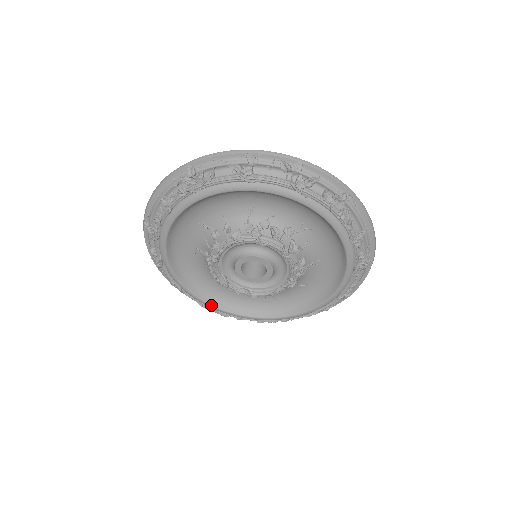
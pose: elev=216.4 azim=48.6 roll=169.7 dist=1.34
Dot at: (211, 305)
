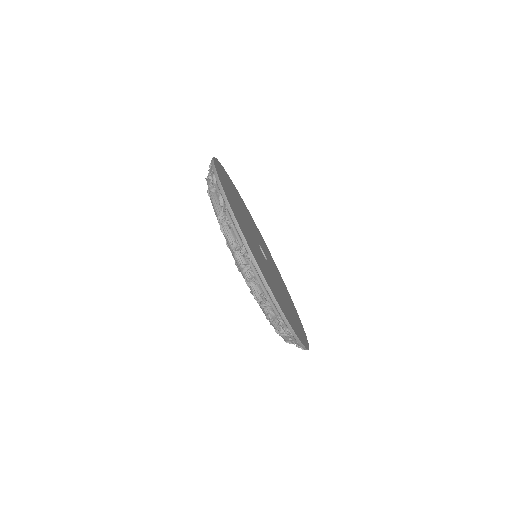
Dot at: occluded
